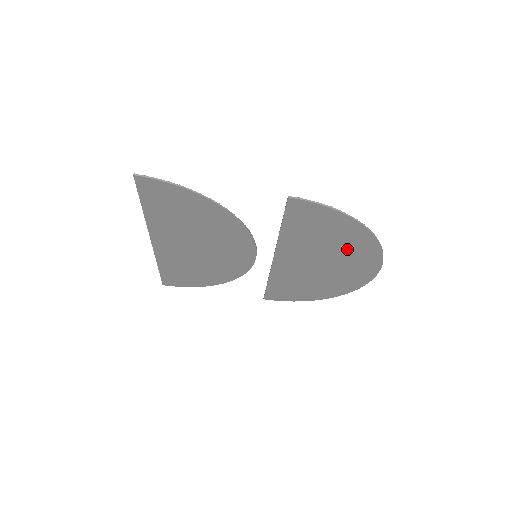
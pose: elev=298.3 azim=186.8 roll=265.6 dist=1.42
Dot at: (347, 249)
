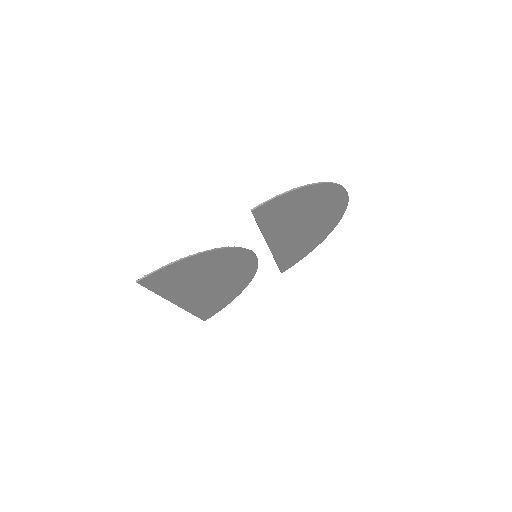
Dot at: (315, 204)
